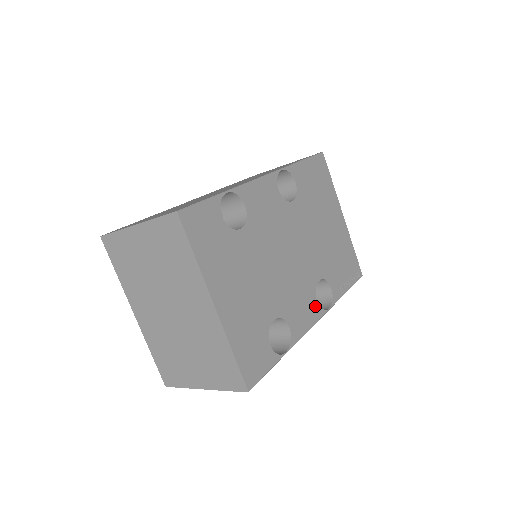
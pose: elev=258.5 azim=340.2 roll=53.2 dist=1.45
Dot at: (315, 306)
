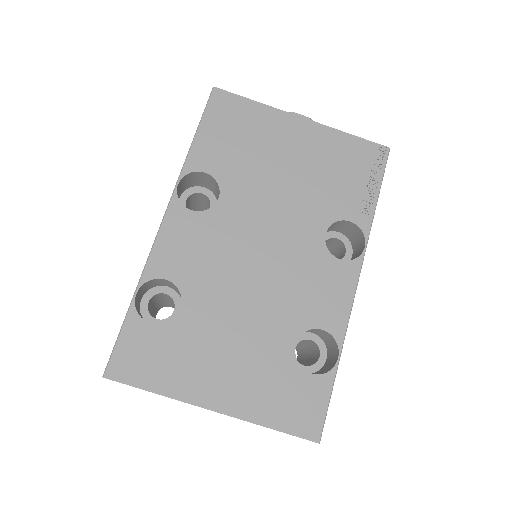
Dot at: (341, 268)
